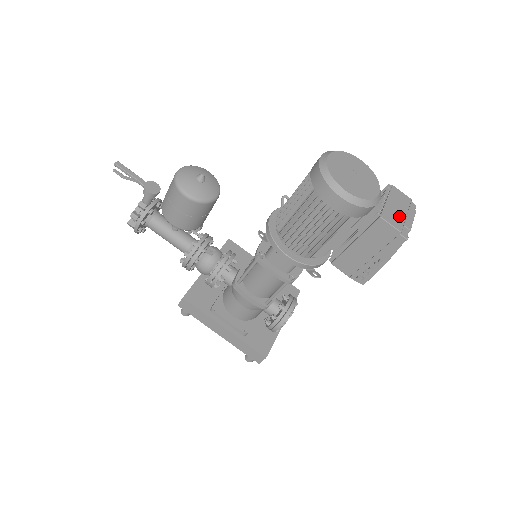
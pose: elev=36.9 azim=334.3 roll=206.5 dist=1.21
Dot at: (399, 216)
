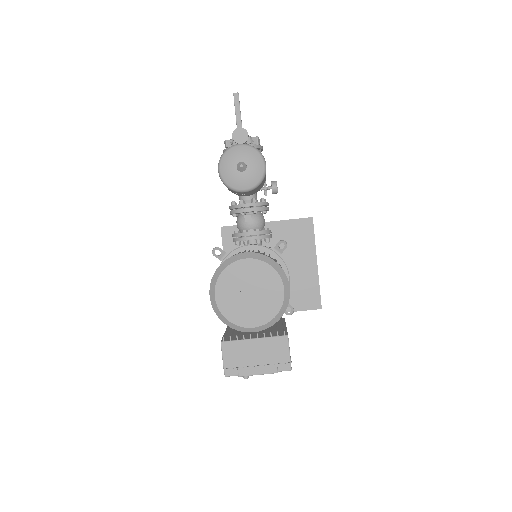
Dot at: (245, 359)
